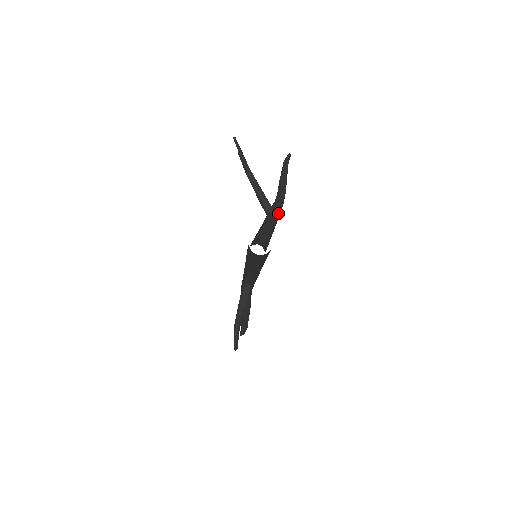
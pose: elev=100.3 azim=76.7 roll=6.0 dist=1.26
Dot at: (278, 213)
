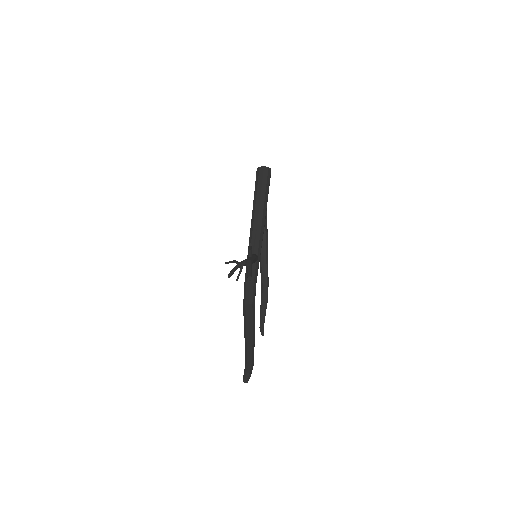
Dot at: (267, 258)
